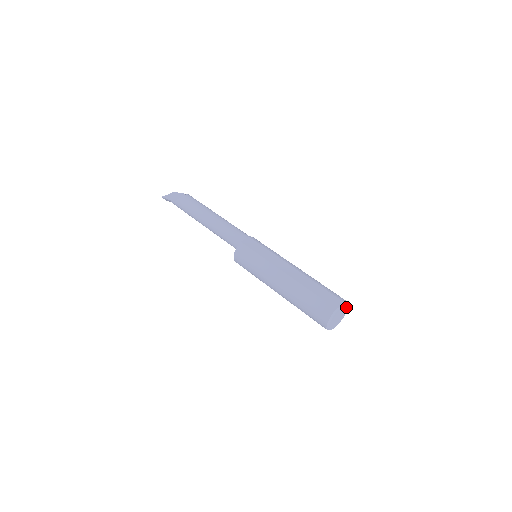
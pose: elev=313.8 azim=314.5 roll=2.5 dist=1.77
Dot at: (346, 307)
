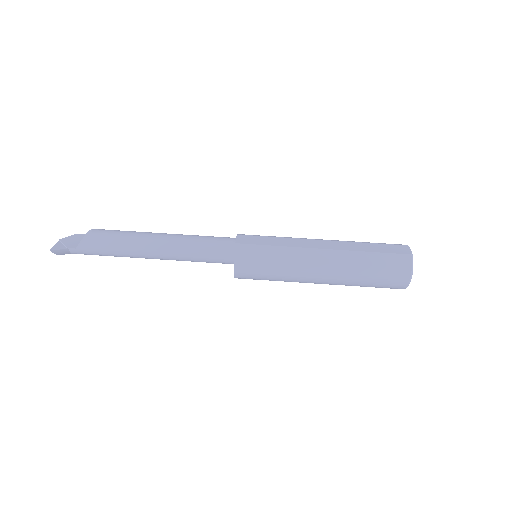
Dot at: occluded
